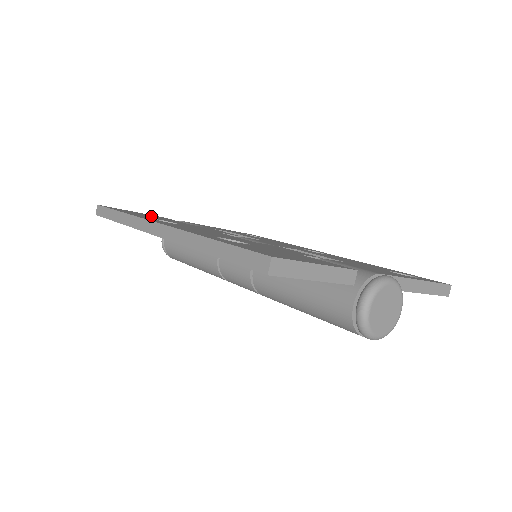
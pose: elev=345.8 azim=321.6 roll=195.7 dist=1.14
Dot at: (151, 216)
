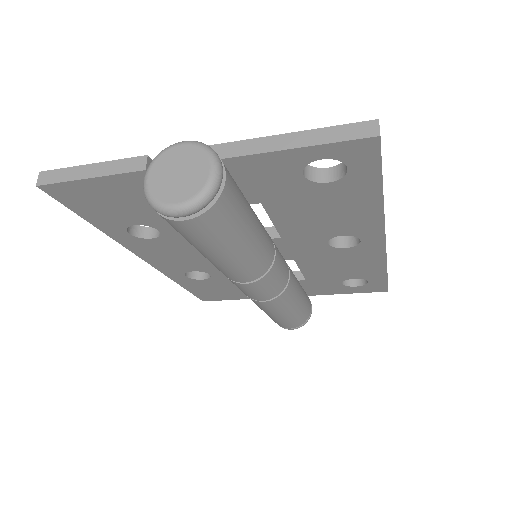
Dot at: occluded
